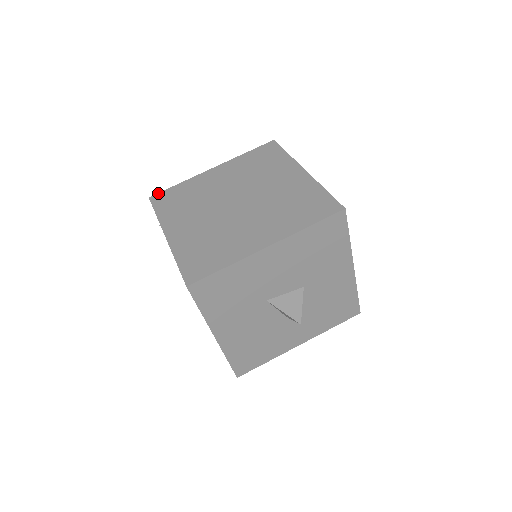
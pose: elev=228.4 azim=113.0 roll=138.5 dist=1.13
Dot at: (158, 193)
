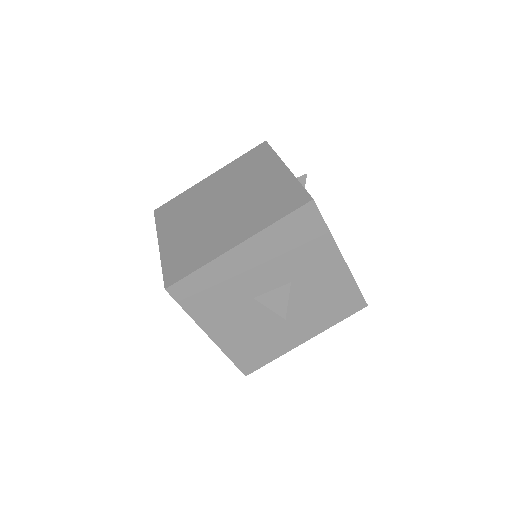
Dot at: (161, 206)
